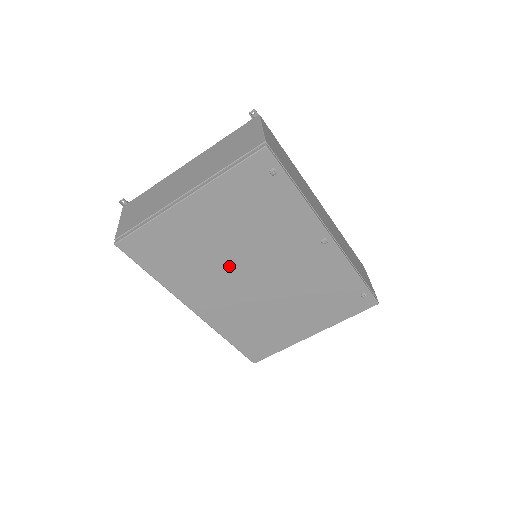
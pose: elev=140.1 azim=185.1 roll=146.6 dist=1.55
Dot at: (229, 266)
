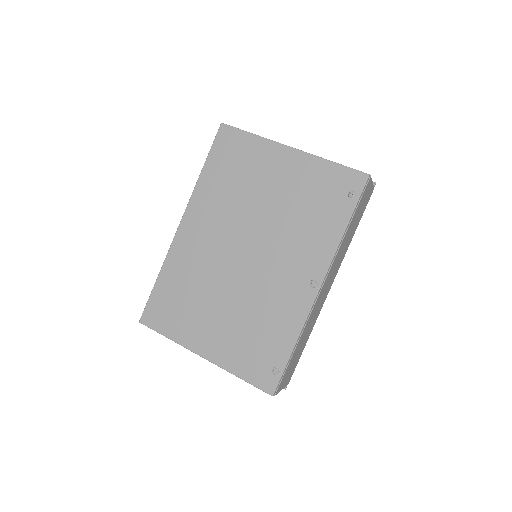
Dot at: (245, 221)
